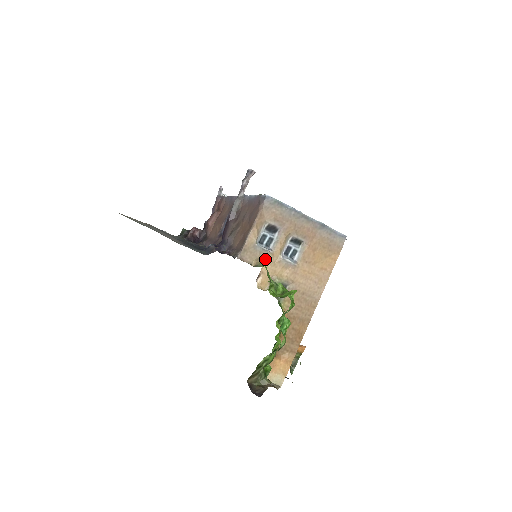
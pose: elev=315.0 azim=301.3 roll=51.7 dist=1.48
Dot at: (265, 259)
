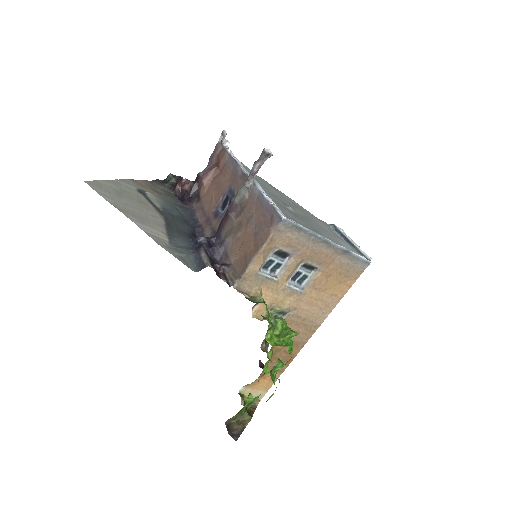
Dot at: (267, 287)
